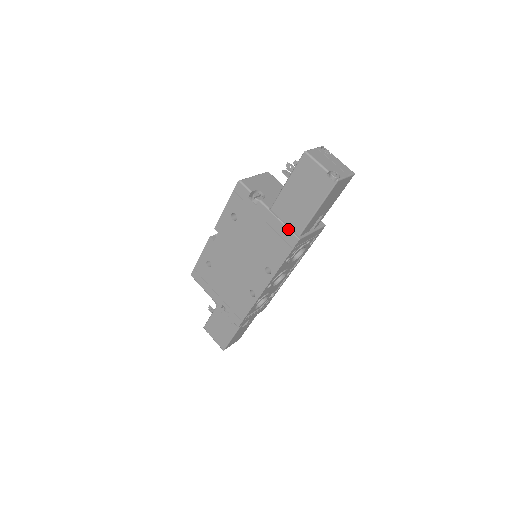
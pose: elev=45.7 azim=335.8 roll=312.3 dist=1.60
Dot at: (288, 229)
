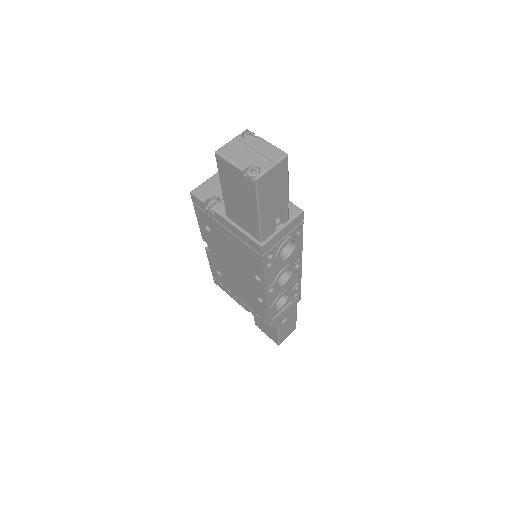
Dot at: (248, 237)
